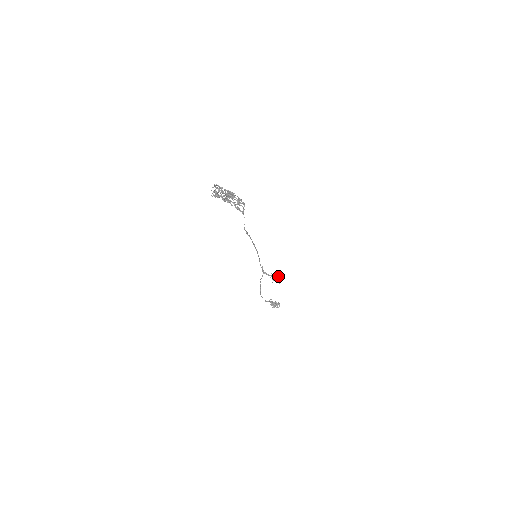
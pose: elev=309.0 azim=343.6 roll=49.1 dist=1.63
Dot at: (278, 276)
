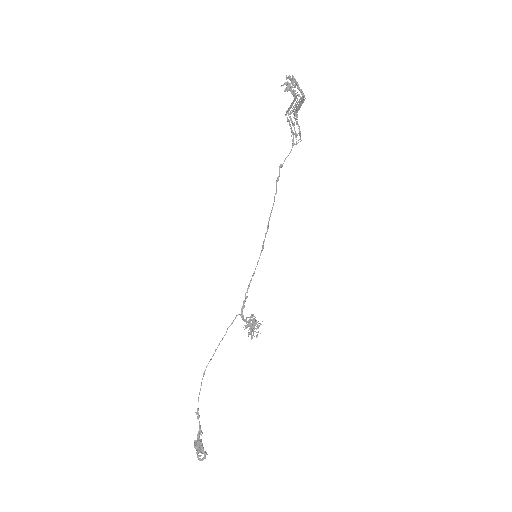
Dot at: occluded
